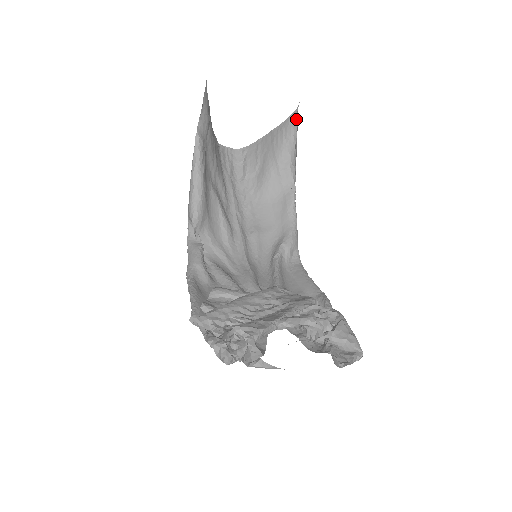
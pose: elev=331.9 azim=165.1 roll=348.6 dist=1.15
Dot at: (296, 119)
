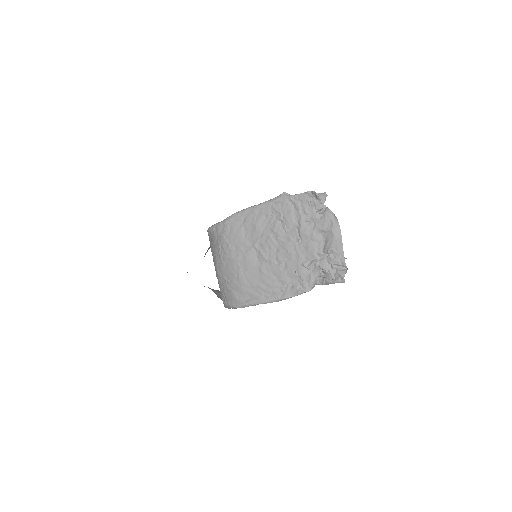
Dot at: occluded
